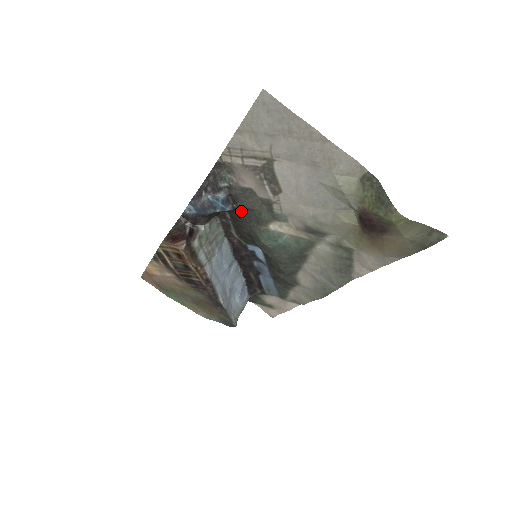
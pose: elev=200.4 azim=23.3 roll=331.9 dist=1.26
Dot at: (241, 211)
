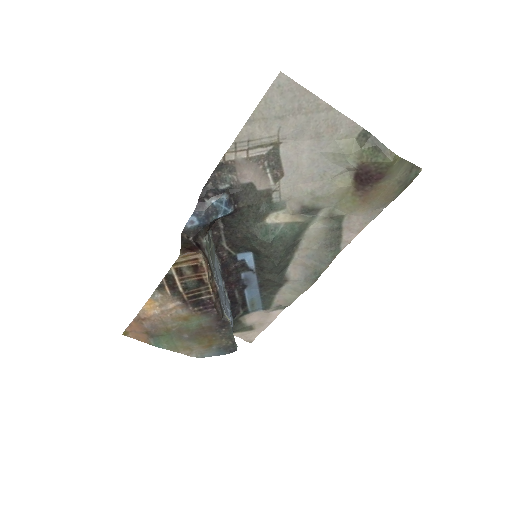
Dot at: (240, 211)
